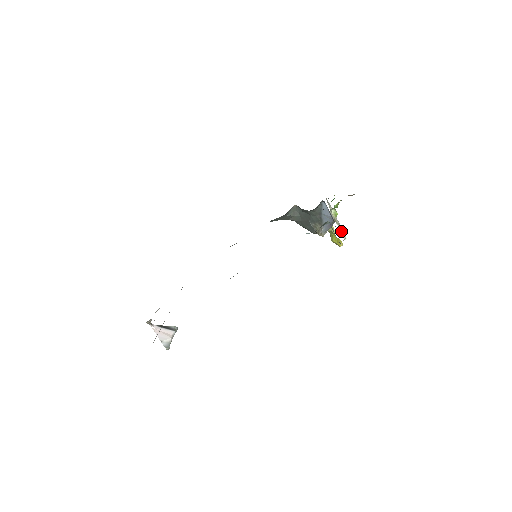
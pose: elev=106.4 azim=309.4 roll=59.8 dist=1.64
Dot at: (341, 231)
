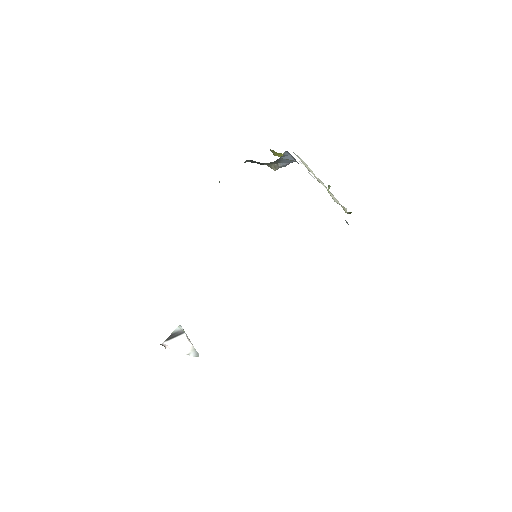
Dot at: occluded
